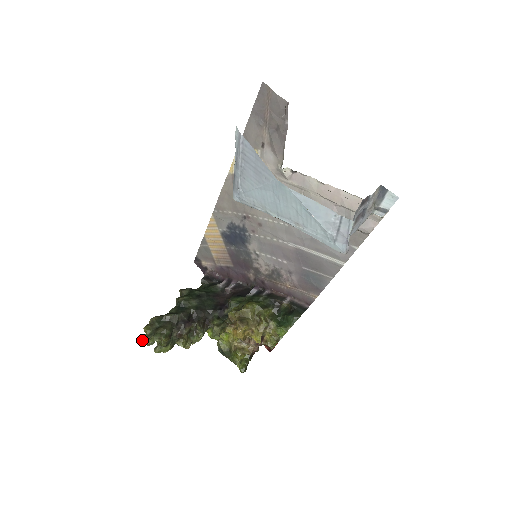
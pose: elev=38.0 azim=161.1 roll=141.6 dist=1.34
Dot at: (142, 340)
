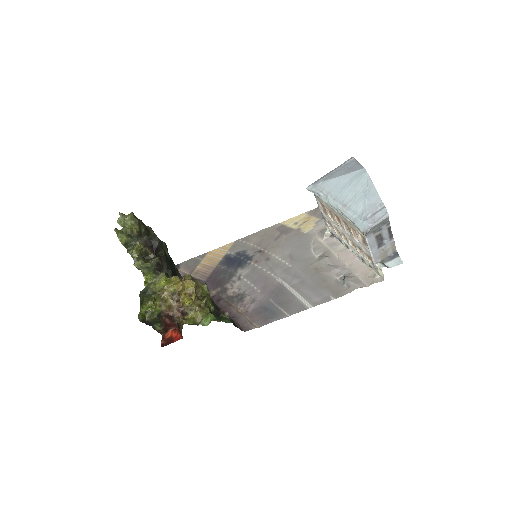
Dot at: (122, 213)
